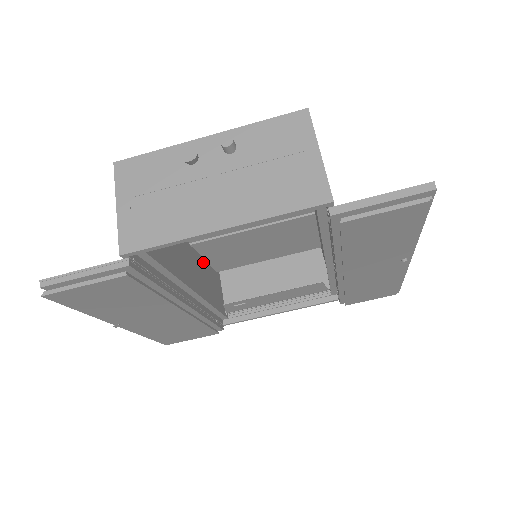
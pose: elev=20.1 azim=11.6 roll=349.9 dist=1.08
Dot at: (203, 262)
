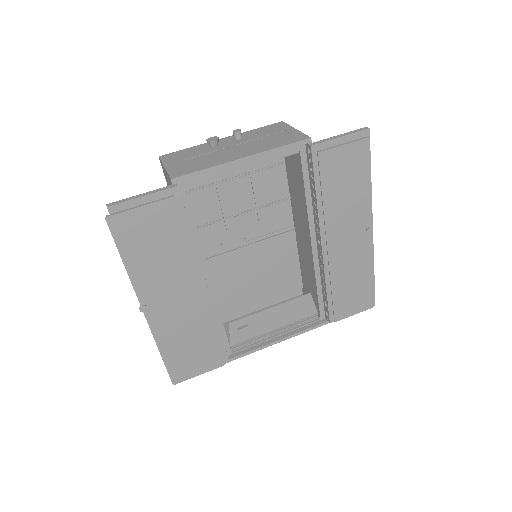
Dot at: occluded
